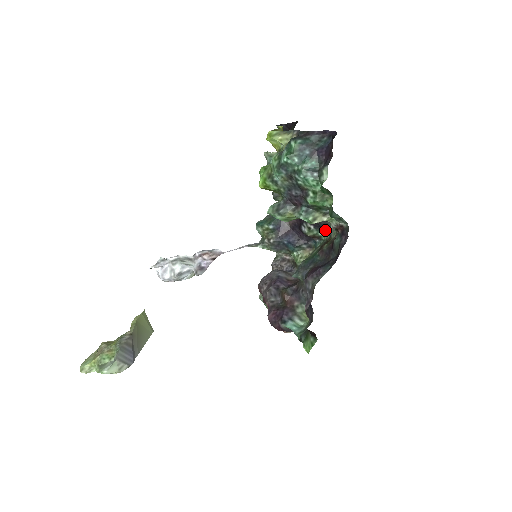
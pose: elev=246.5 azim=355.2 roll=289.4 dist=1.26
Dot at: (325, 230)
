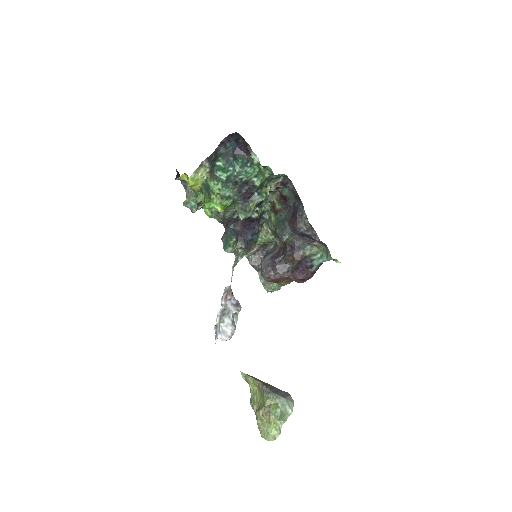
Dot at: (265, 202)
